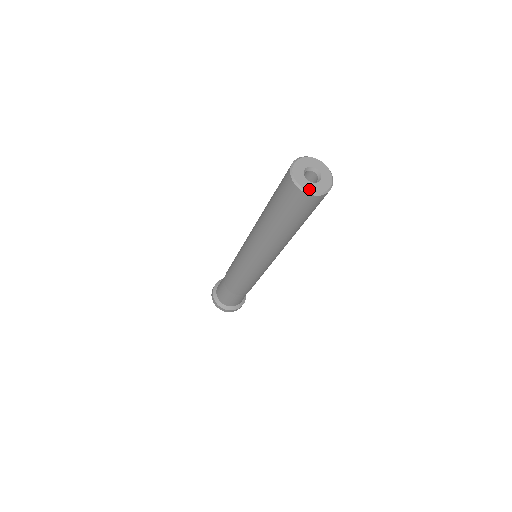
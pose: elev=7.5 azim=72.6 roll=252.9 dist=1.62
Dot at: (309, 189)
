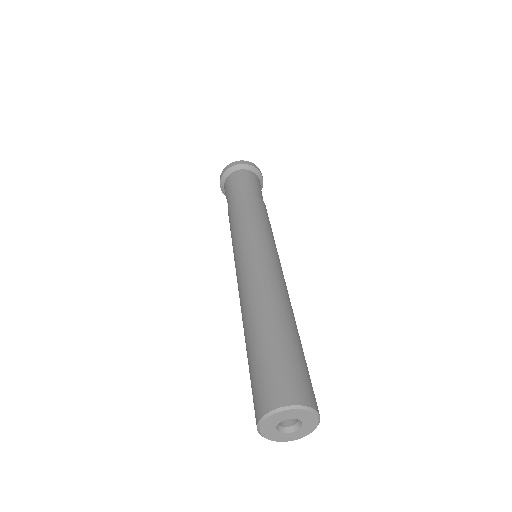
Dot at: (278, 440)
